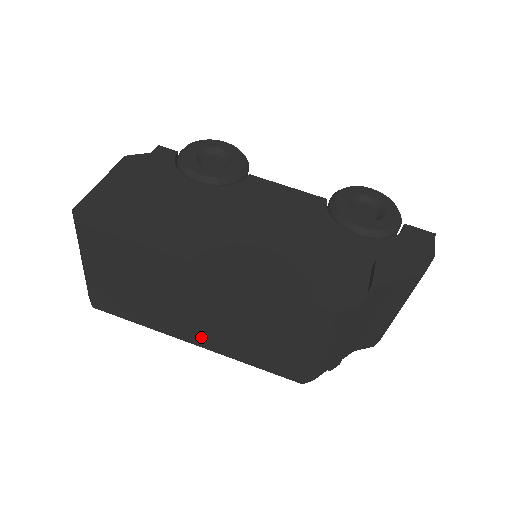
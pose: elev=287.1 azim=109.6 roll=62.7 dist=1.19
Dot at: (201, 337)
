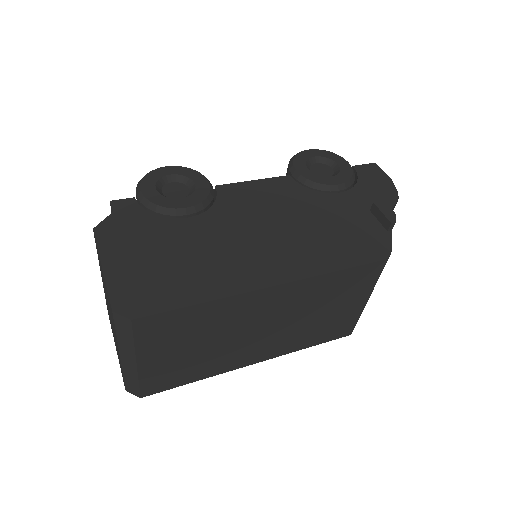
Dot at: (263, 352)
